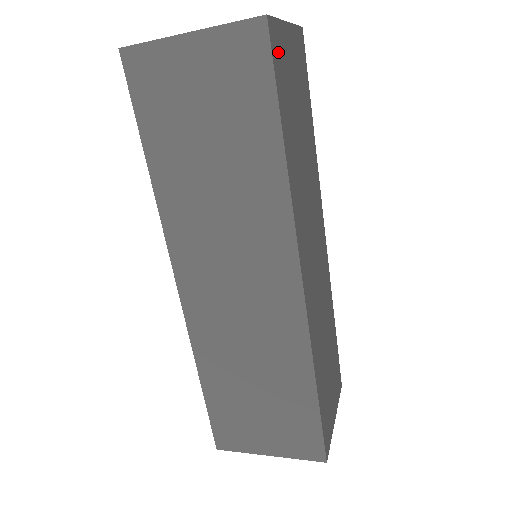
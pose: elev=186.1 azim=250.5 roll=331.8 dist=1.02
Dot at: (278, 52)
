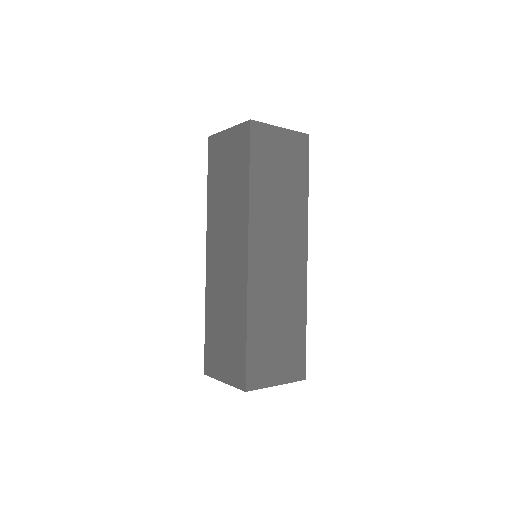
Dot at: (260, 137)
